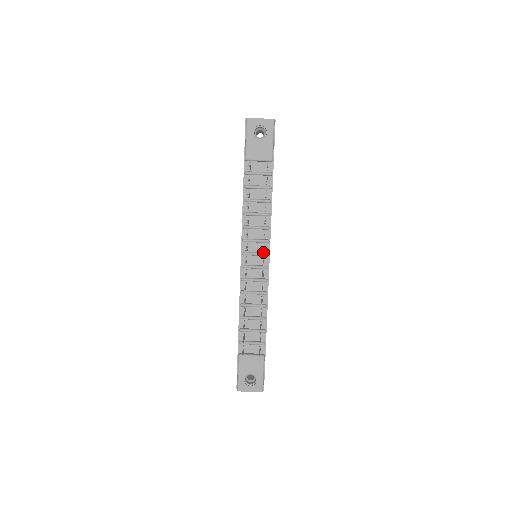
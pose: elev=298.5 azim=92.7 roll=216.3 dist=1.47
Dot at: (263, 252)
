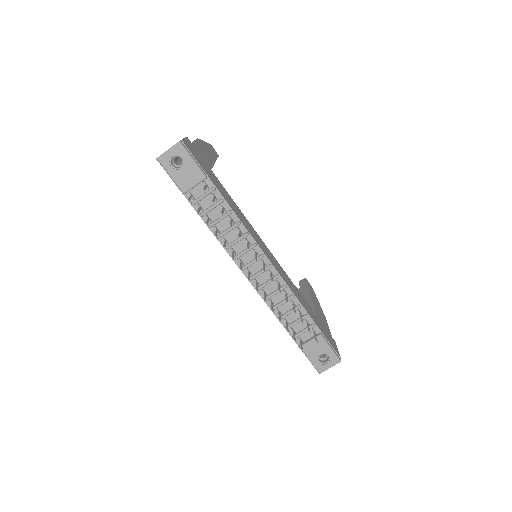
Dot at: (258, 256)
